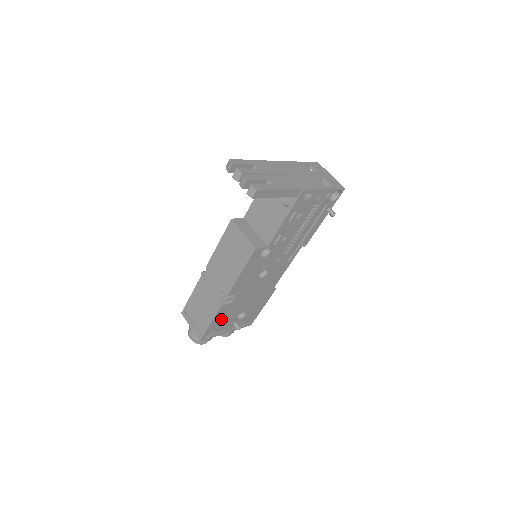
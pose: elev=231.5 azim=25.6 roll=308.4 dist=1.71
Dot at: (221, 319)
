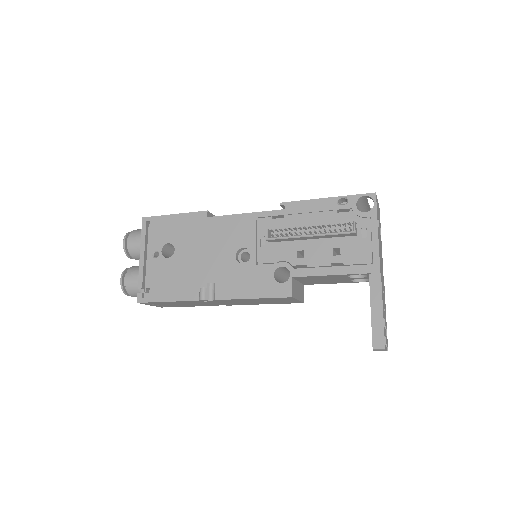
Dot at: occluded
